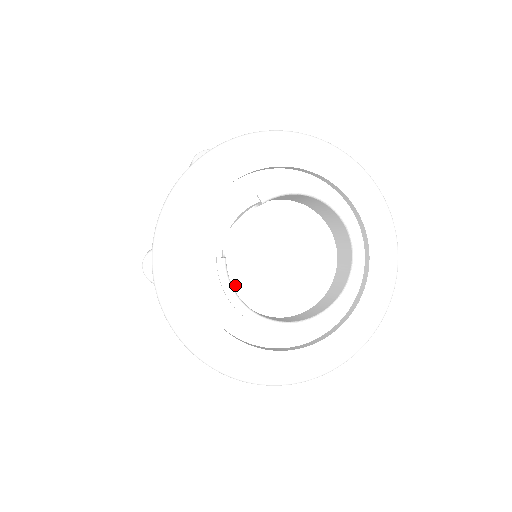
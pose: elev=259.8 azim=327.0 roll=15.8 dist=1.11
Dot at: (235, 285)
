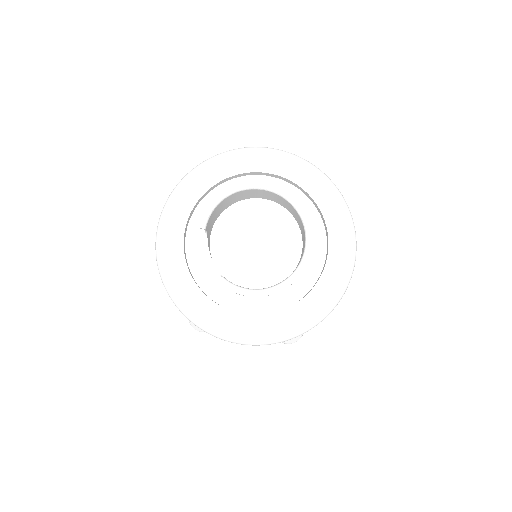
Dot at: (246, 285)
